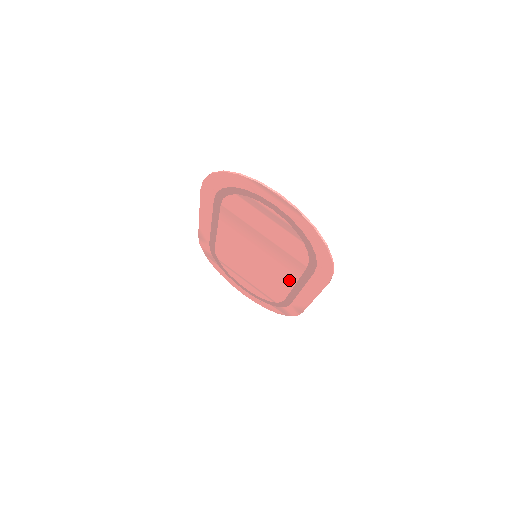
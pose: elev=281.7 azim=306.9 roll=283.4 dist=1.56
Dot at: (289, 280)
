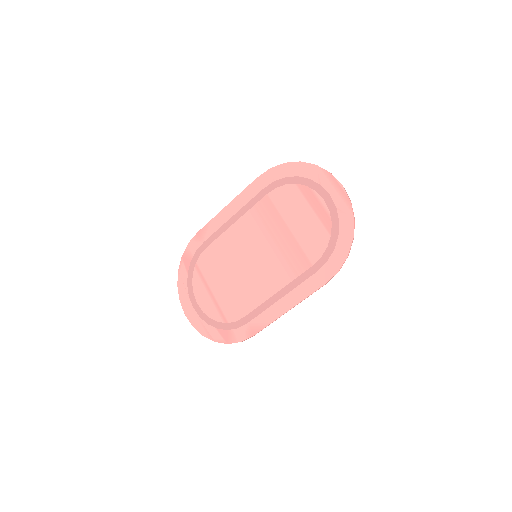
Dot at: (275, 285)
